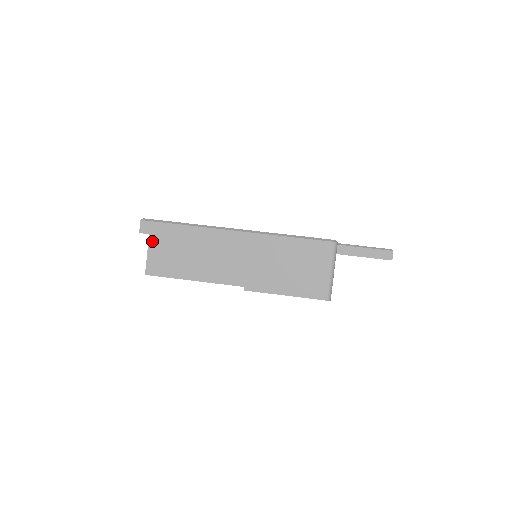
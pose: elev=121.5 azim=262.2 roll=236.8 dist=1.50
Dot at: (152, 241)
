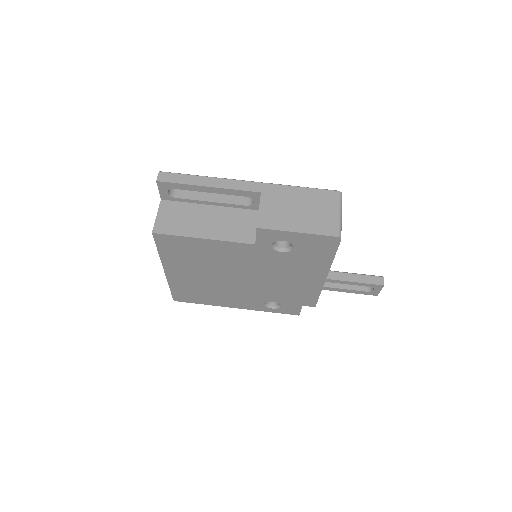
Dot at: (163, 205)
